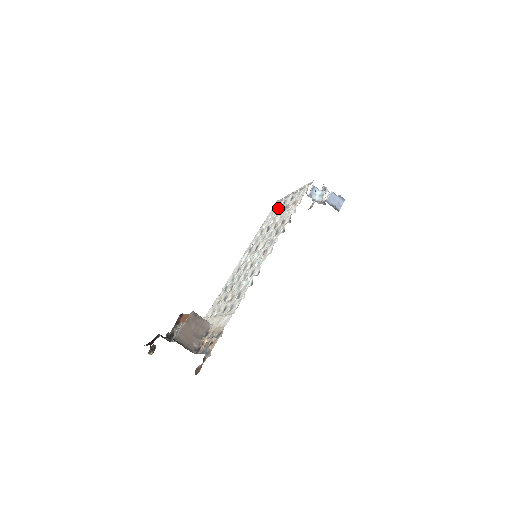
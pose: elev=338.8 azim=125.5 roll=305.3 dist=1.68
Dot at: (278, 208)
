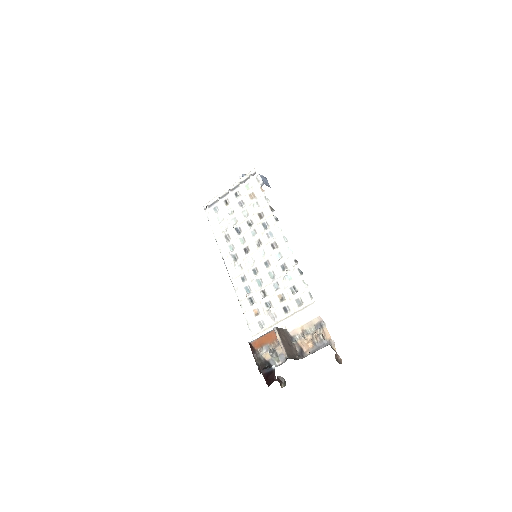
Dot at: (223, 210)
